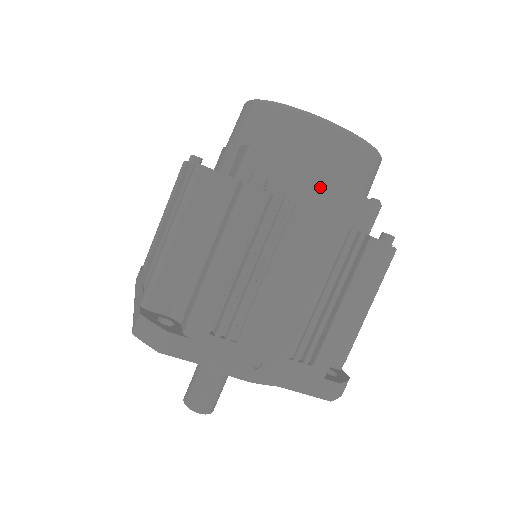
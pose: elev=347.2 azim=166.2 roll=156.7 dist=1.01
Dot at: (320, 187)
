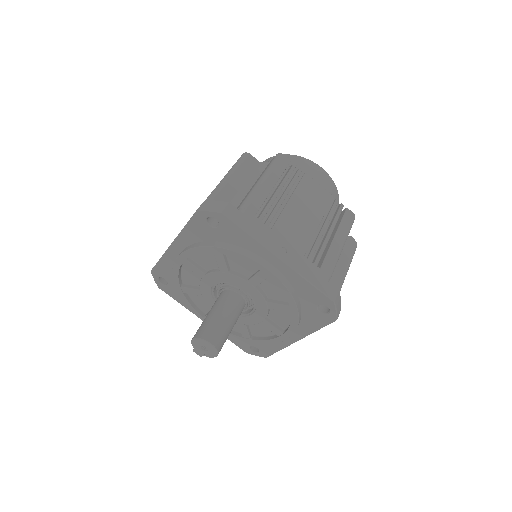
Dot at: occluded
